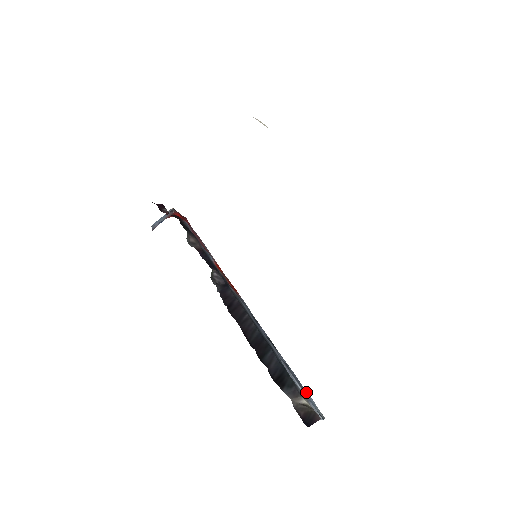
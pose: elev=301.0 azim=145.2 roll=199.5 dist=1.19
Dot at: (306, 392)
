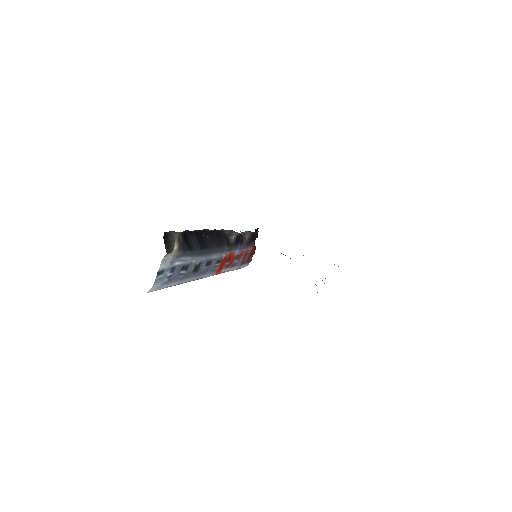
Dot at: (170, 278)
